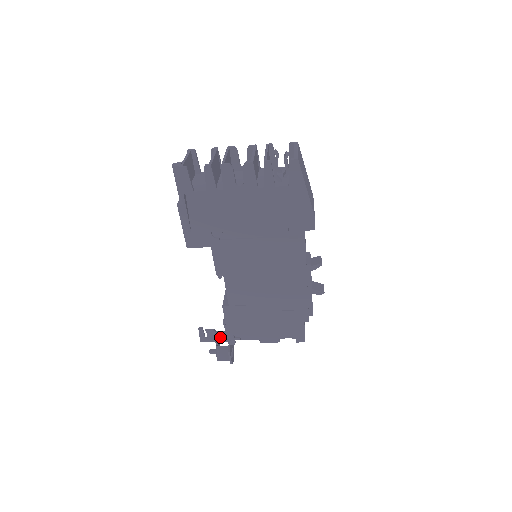
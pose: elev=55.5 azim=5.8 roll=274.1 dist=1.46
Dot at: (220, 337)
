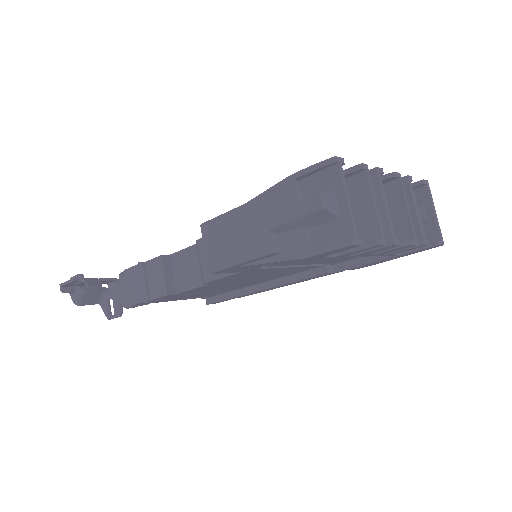
Dot at: occluded
